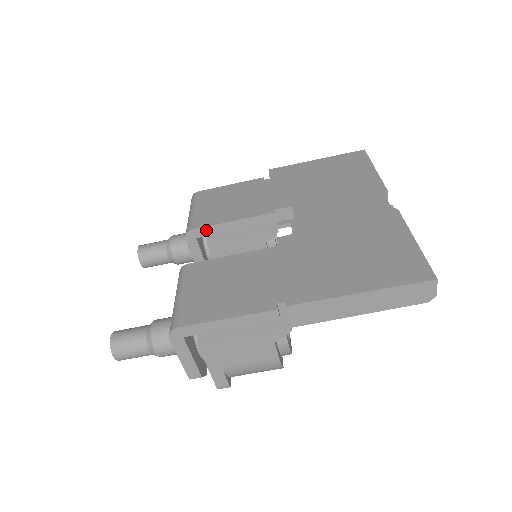
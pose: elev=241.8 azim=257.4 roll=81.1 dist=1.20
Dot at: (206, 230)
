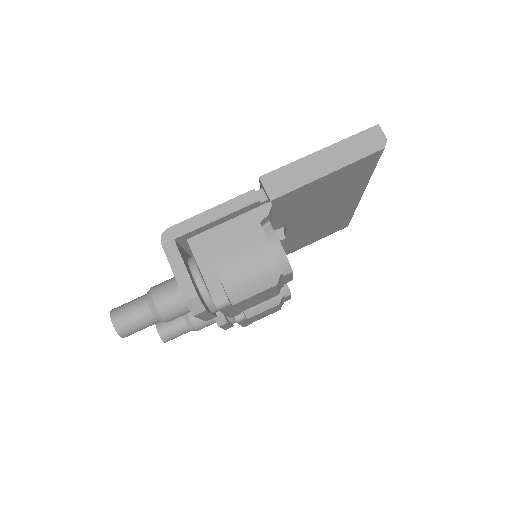
Dot at: occluded
